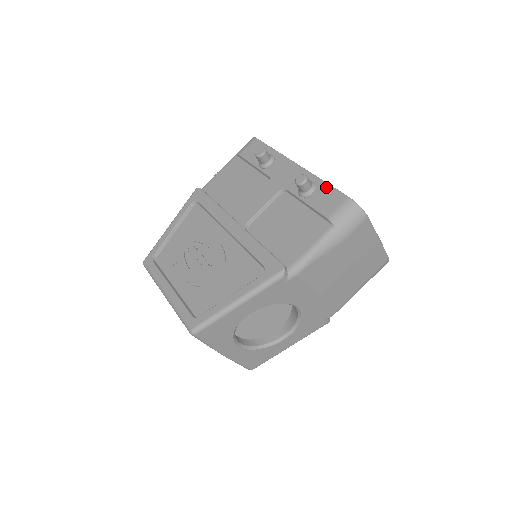
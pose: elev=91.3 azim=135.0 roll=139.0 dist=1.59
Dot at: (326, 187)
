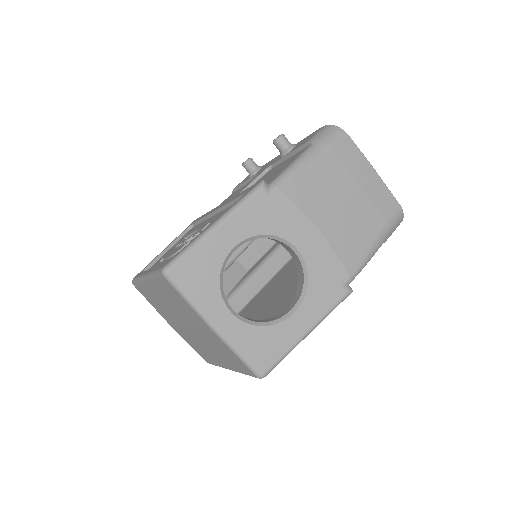
Dot at: (304, 139)
